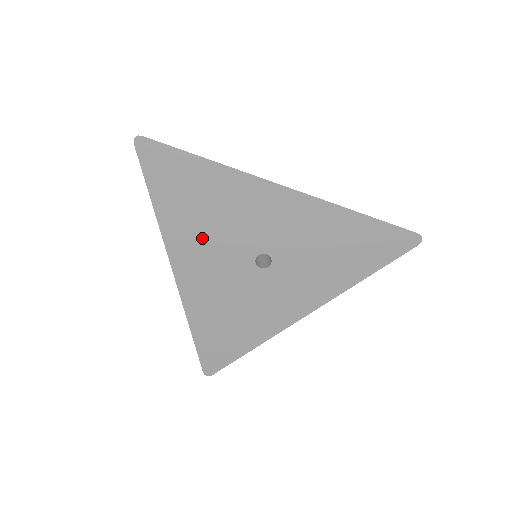
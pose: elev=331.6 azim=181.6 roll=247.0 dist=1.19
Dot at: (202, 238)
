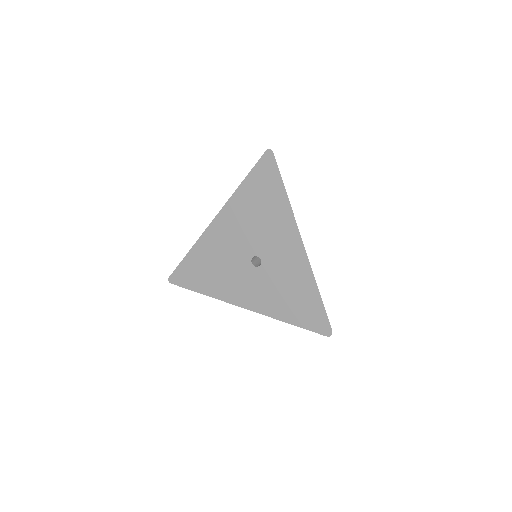
Dot at: (244, 220)
